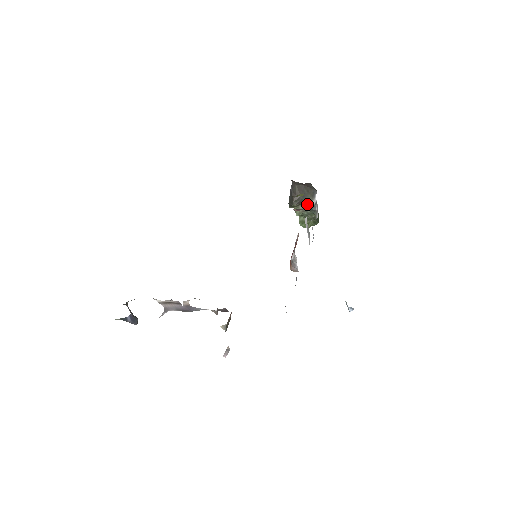
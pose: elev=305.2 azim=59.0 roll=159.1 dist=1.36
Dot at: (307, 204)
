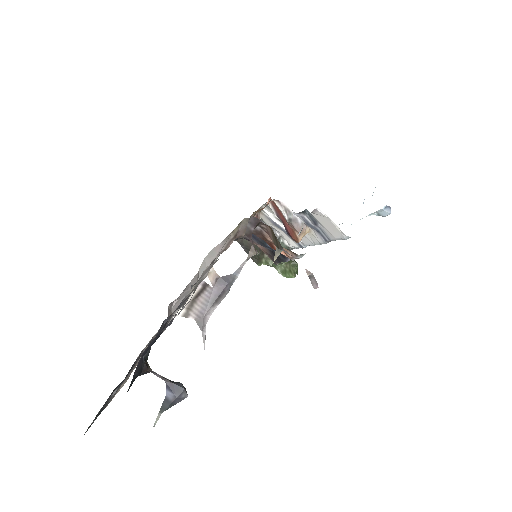
Dot at: occluded
